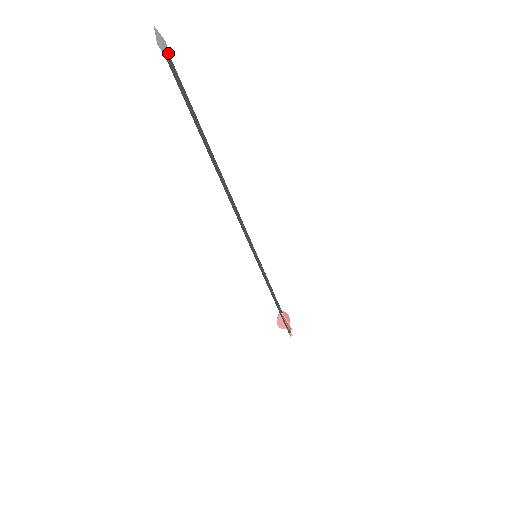
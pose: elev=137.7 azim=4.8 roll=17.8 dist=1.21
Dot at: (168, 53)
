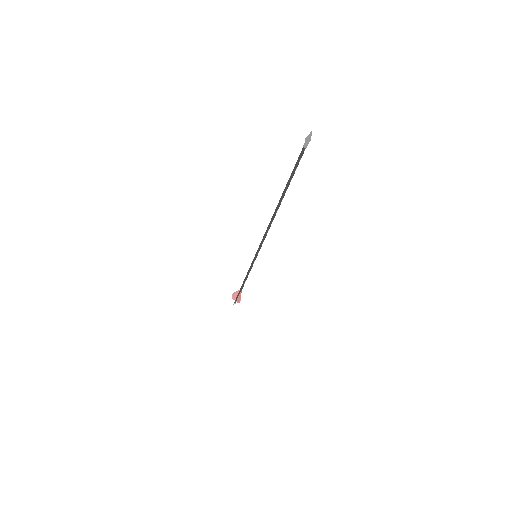
Dot at: occluded
